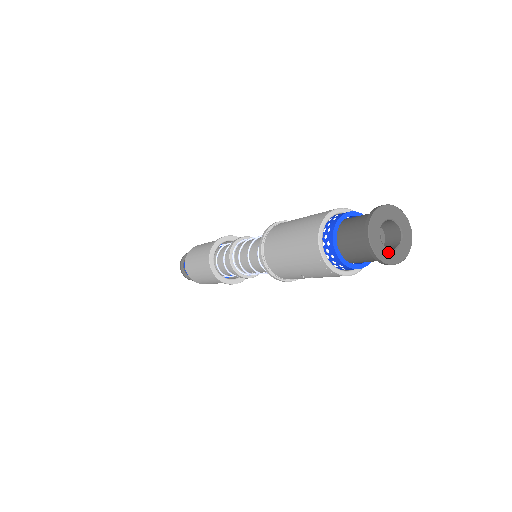
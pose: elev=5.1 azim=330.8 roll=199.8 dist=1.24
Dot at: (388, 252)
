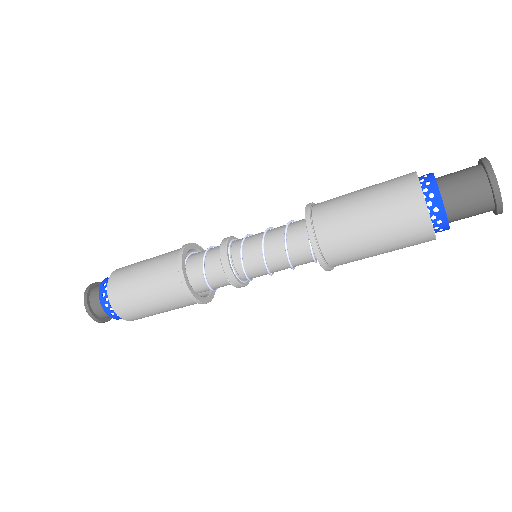
Dot at: (496, 183)
